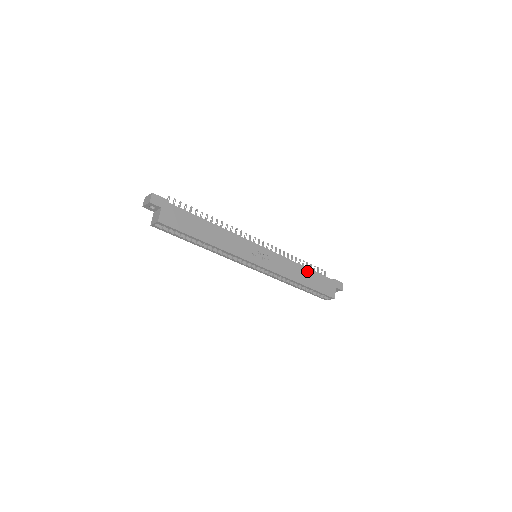
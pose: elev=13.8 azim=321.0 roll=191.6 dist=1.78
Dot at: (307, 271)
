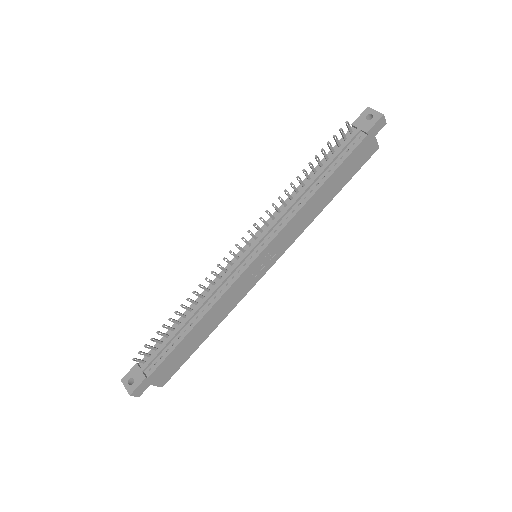
Dot at: (325, 186)
